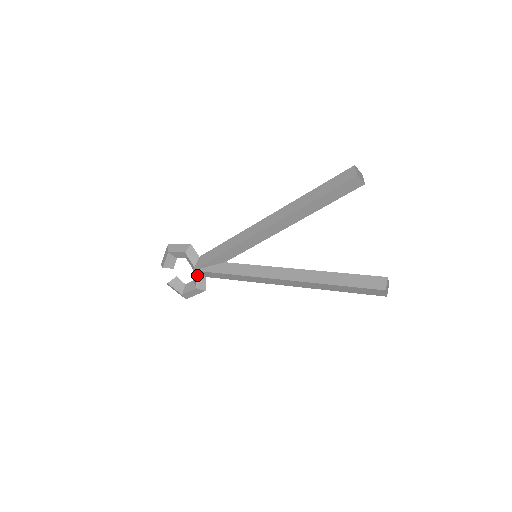
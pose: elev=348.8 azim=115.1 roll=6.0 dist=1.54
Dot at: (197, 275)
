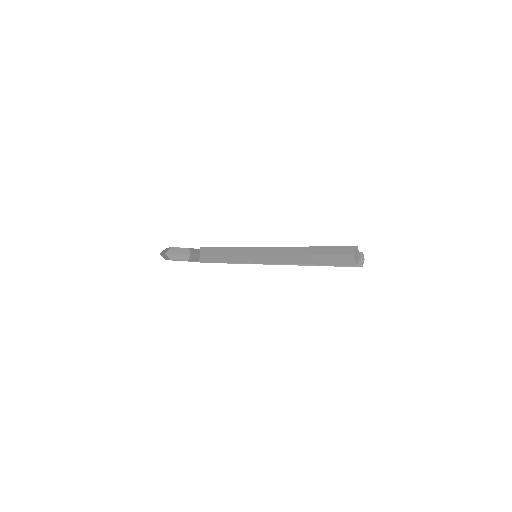
Dot at: occluded
